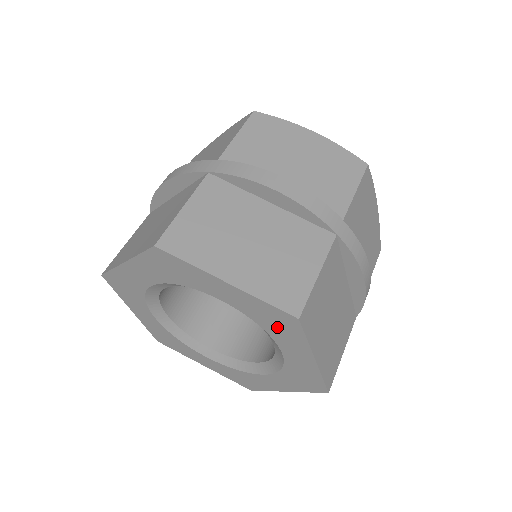
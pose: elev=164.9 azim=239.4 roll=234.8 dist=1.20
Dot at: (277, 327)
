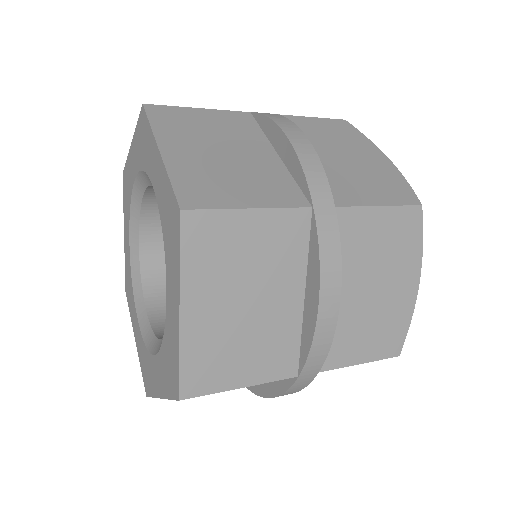
Dot at: (170, 235)
